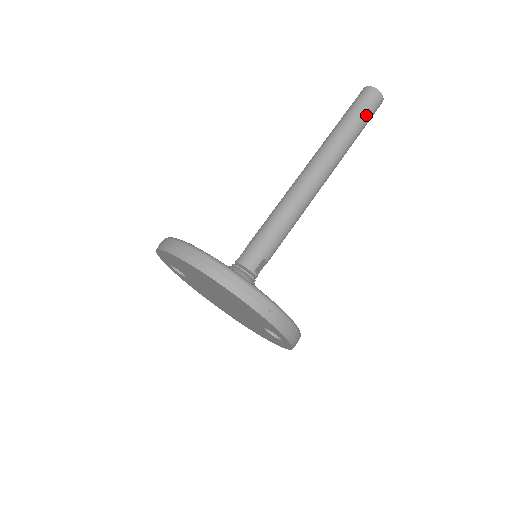
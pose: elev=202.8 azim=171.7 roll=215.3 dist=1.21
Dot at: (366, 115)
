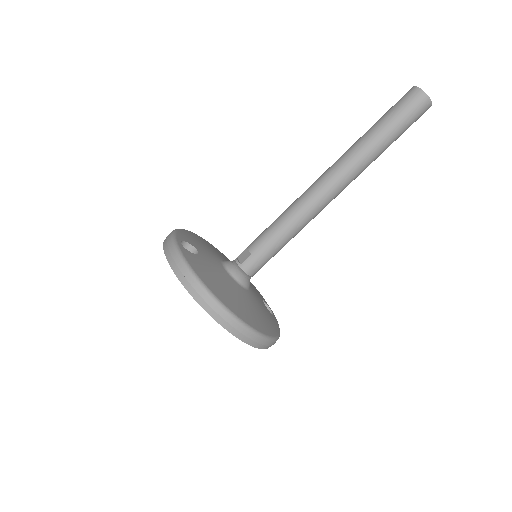
Dot at: occluded
